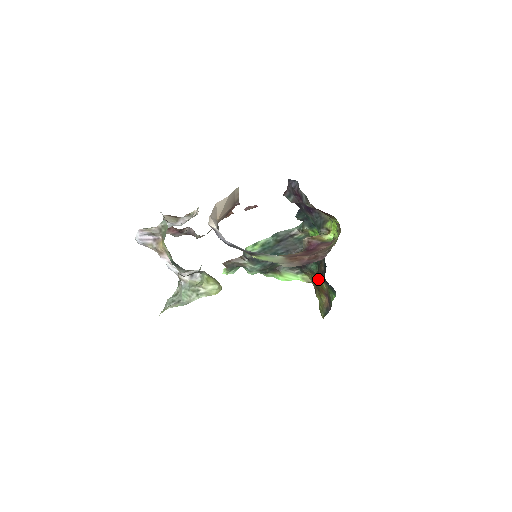
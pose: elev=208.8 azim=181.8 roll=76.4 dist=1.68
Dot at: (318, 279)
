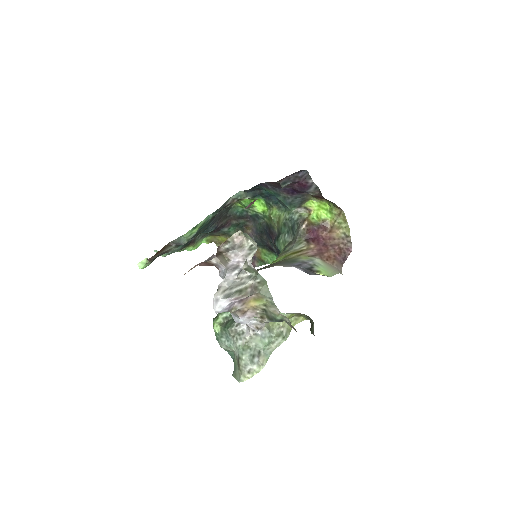
Dot at: occluded
